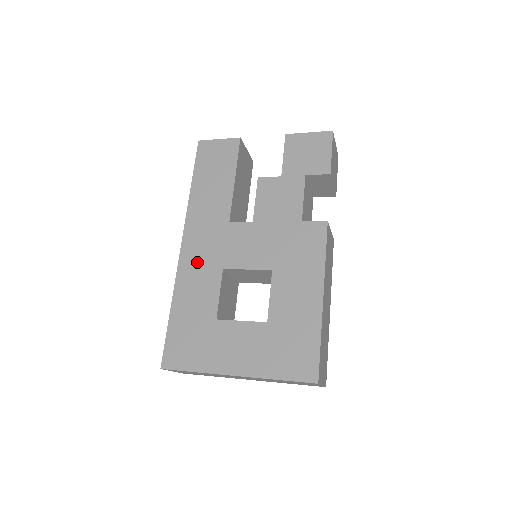
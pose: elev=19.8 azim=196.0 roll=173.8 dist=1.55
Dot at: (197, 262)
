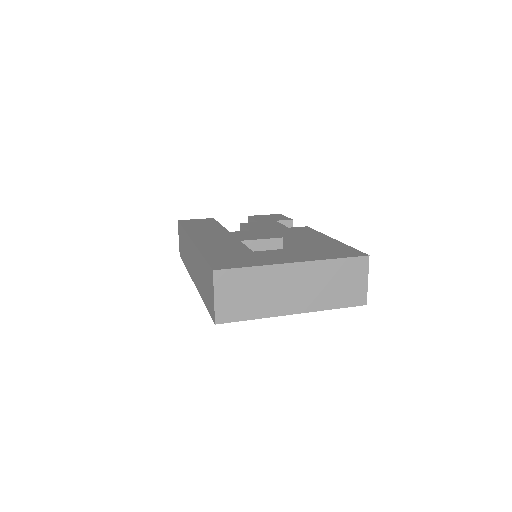
Dot at: (213, 241)
